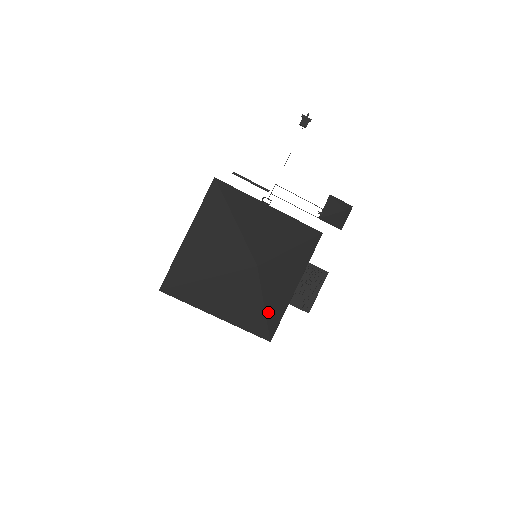
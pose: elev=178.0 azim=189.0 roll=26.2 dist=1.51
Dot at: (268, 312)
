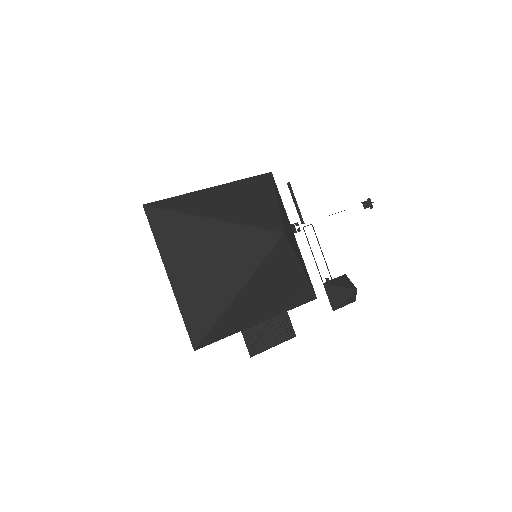
Dot at: (231, 307)
